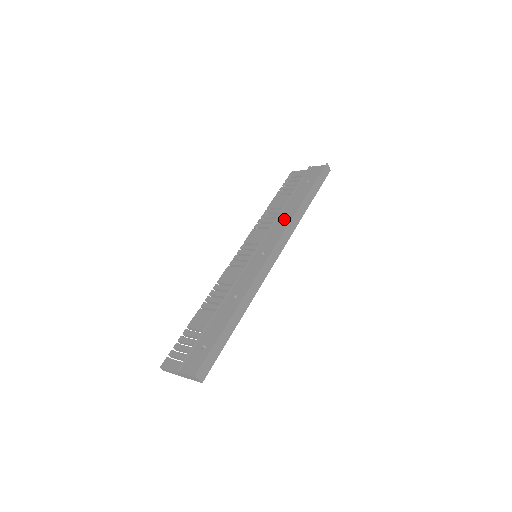
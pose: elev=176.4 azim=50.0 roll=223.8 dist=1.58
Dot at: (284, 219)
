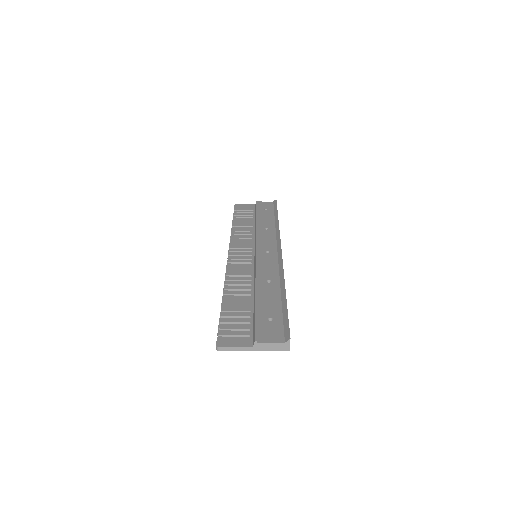
Dot at: (267, 231)
